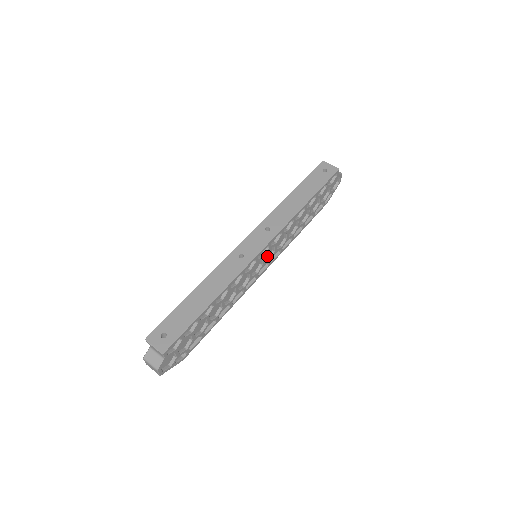
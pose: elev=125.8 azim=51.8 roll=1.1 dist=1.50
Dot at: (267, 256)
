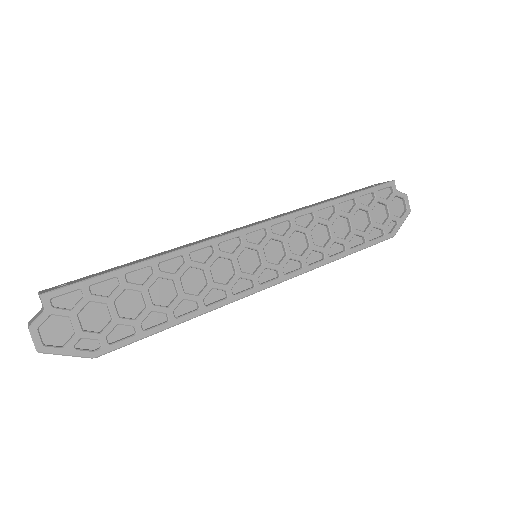
Dot at: (275, 260)
